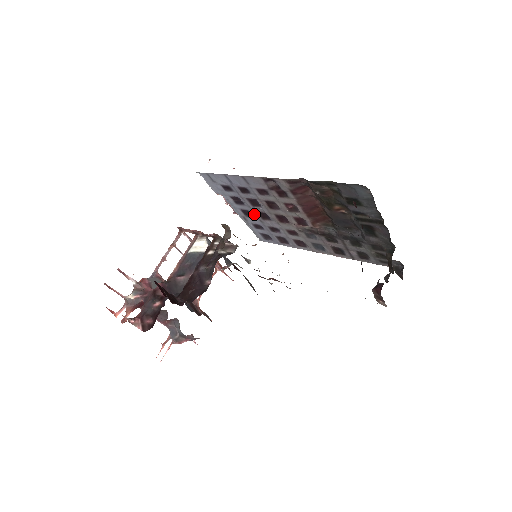
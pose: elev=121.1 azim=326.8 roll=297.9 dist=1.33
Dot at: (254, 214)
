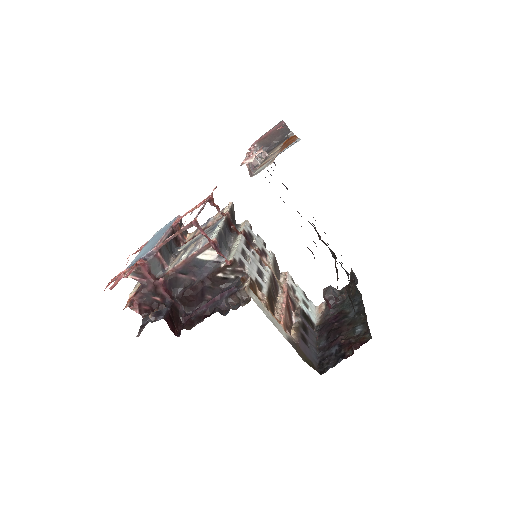
Dot at: occluded
